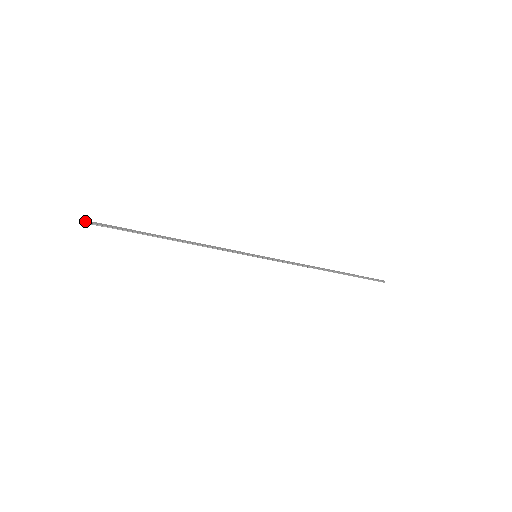
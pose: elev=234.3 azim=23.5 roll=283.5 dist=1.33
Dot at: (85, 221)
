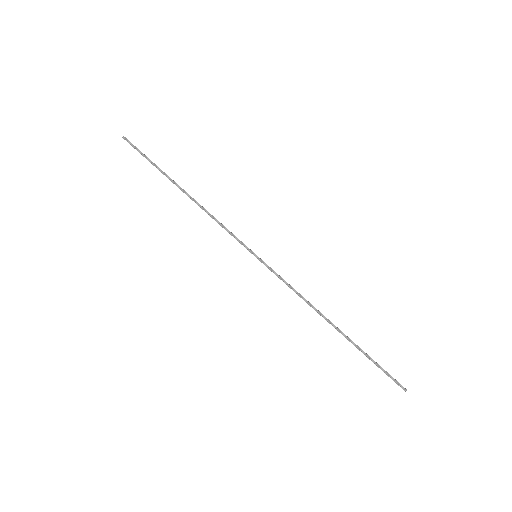
Dot at: (127, 139)
